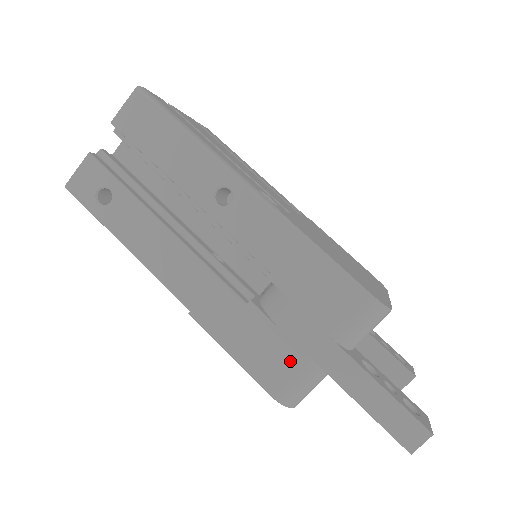
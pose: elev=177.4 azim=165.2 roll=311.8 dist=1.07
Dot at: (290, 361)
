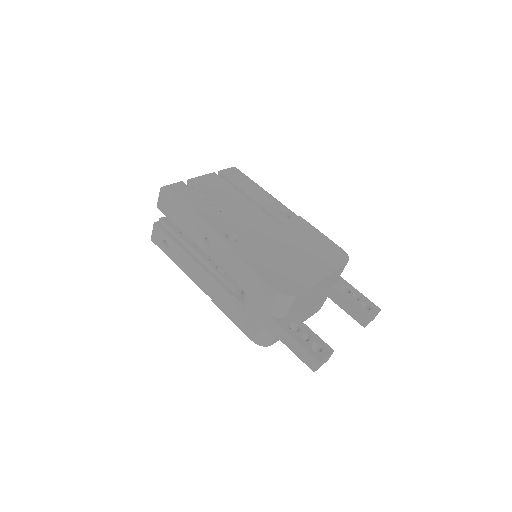
Dot at: (255, 325)
